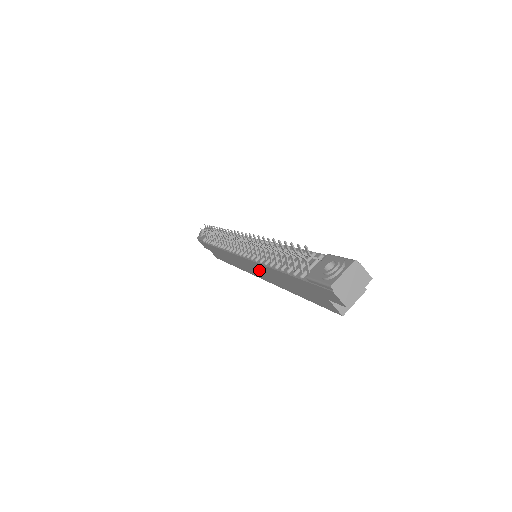
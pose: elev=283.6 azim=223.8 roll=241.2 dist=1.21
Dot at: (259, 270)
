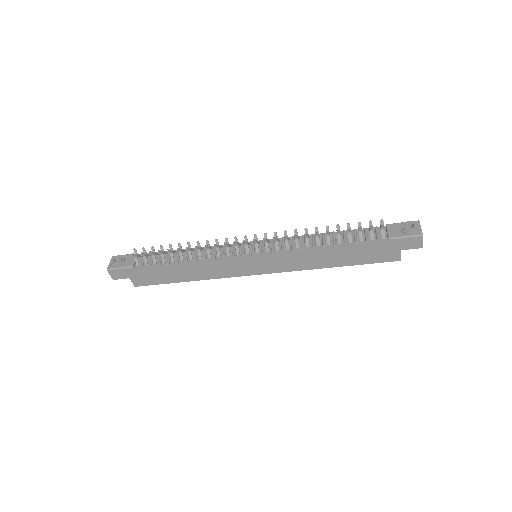
Dot at: (283, 261)
